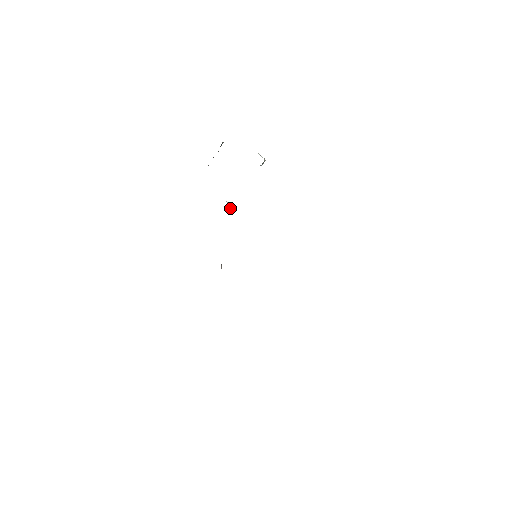
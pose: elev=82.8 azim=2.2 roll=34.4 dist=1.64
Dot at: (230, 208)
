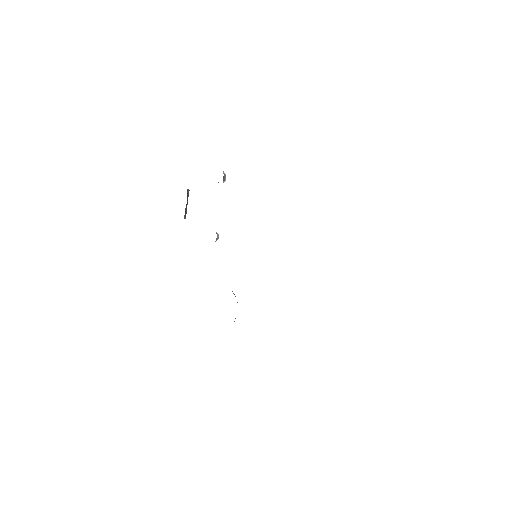
Dot at: (217, 235)
